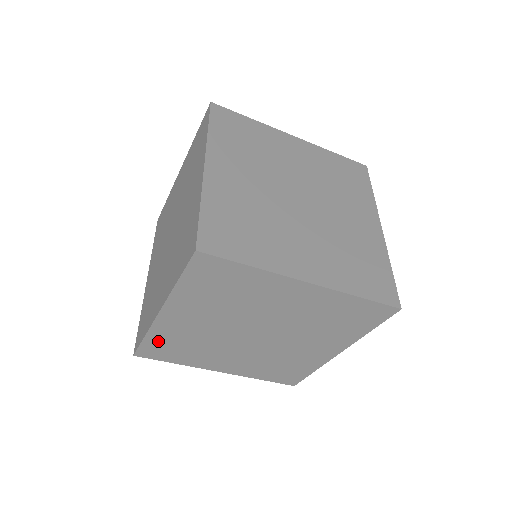
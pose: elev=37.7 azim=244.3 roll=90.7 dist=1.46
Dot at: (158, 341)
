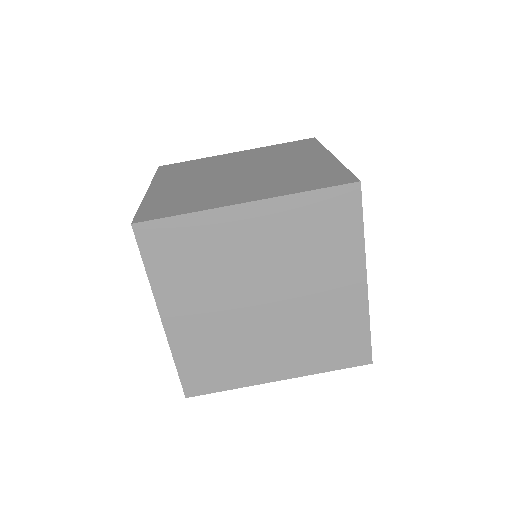
Dot at: (190, 363)
